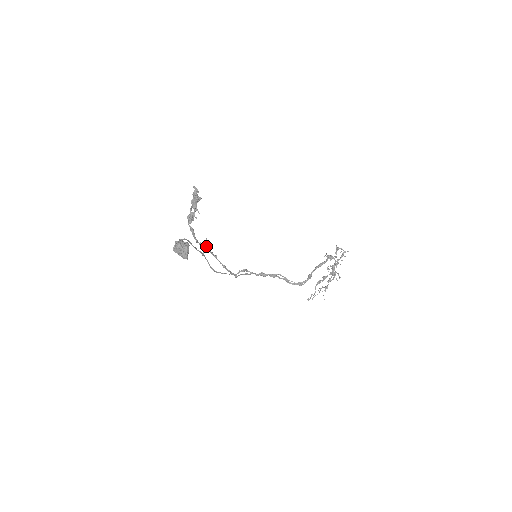
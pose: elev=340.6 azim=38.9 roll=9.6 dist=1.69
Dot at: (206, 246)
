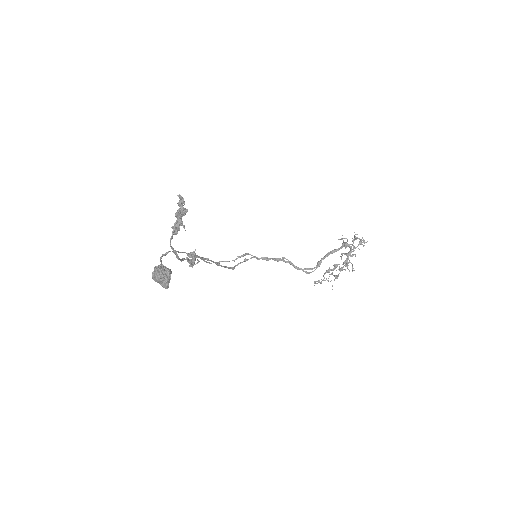
Dot at: (194, 258)
